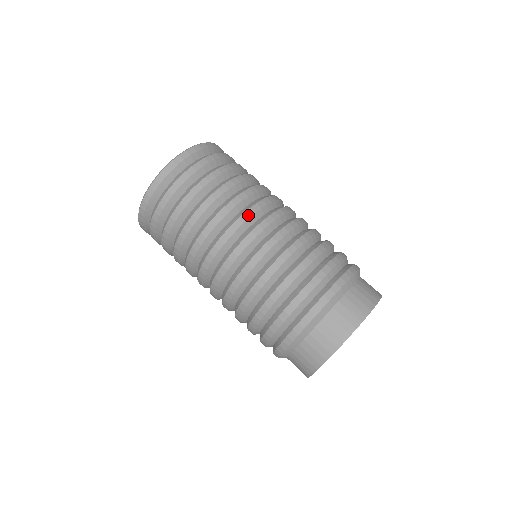
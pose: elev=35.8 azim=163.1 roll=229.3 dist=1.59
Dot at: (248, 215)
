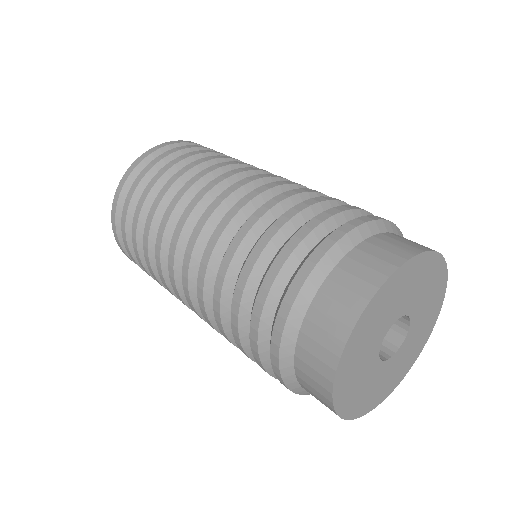
Dot at: (234, 172)
